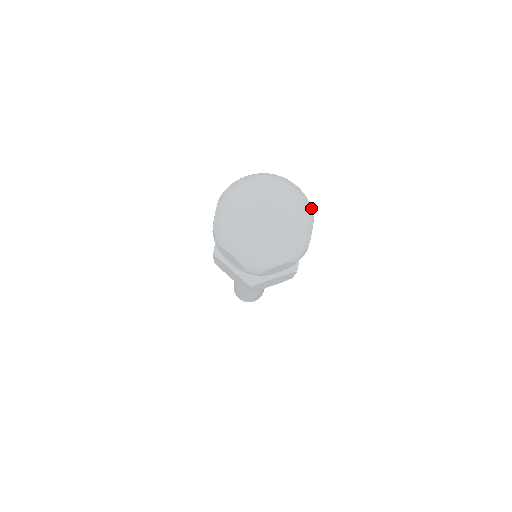
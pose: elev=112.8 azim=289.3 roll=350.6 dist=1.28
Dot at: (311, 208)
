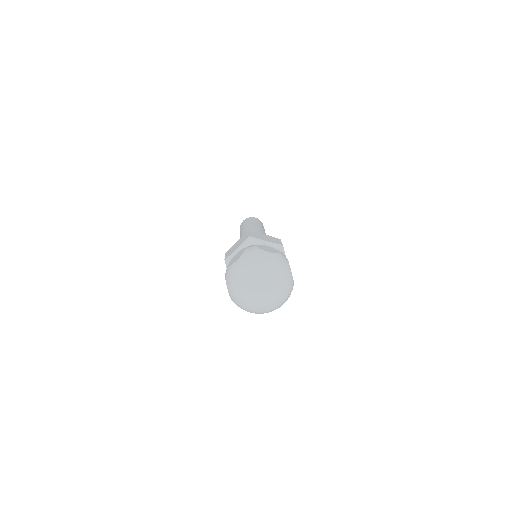
Dot at: occluded
